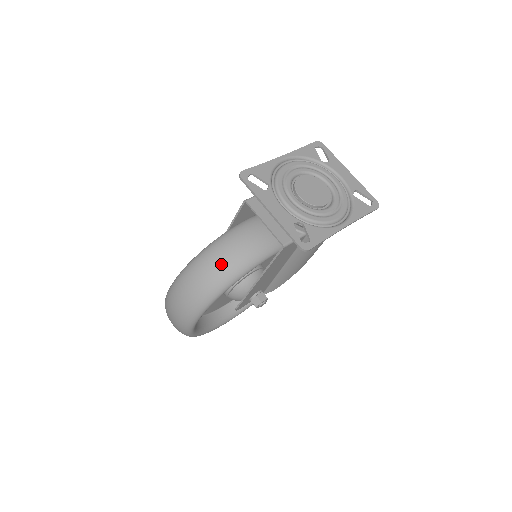
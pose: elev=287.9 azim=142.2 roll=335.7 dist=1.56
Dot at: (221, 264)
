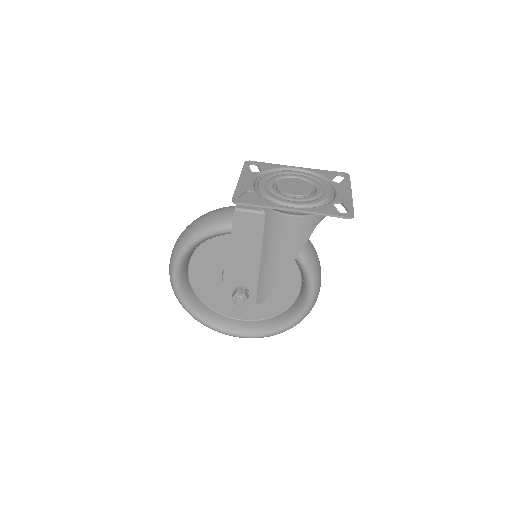
Dot at: (200, 220)
